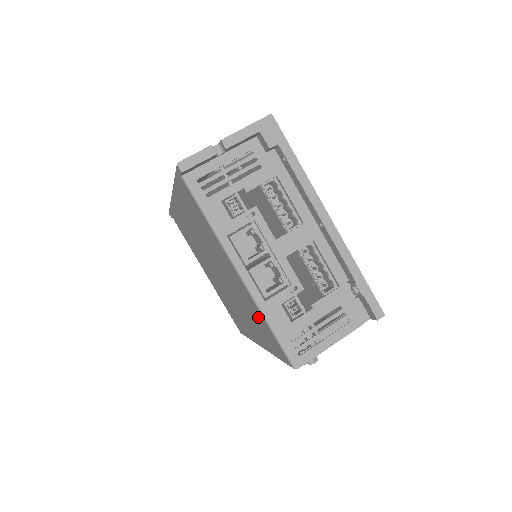
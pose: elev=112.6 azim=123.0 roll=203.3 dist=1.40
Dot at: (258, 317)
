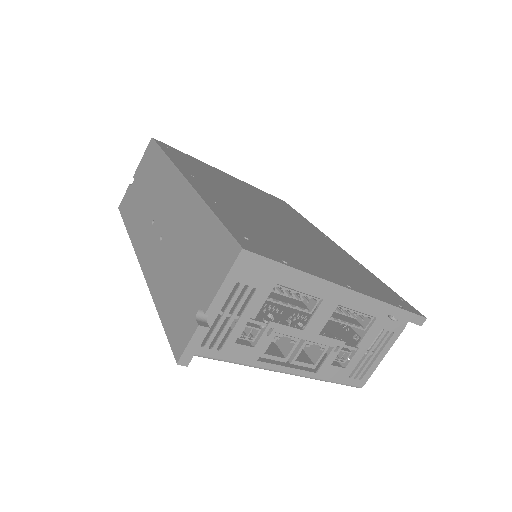
Dot at: occluded
